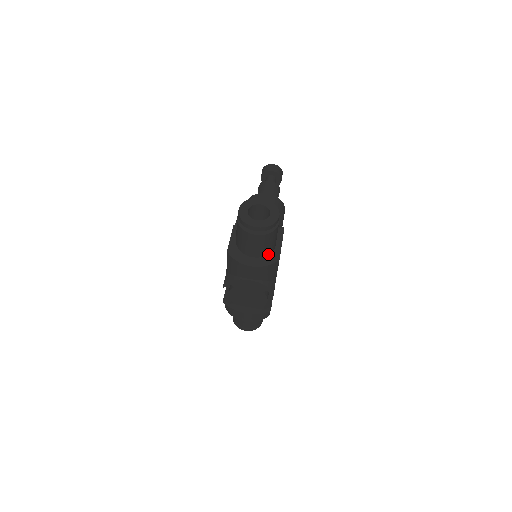
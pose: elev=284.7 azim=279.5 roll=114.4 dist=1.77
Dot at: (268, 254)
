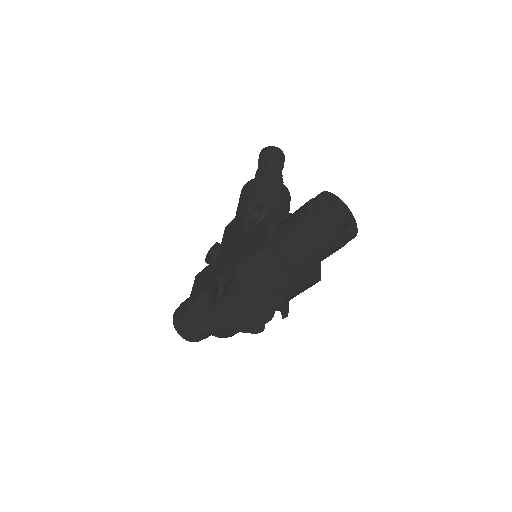
Dot at: (310, 268)
